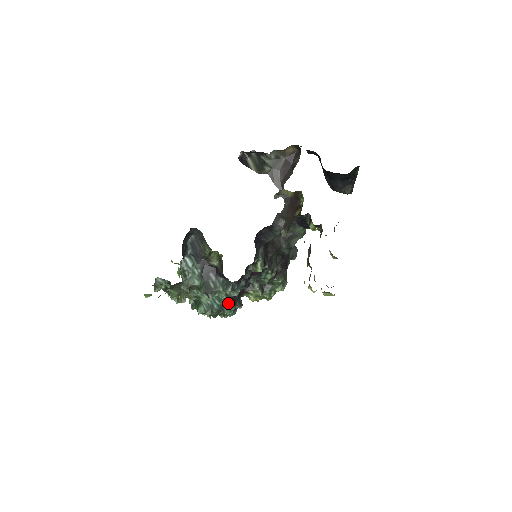
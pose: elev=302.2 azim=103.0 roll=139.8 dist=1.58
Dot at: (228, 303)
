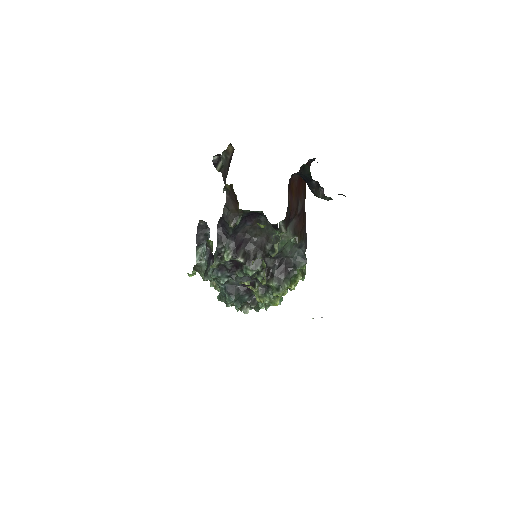
Dot at: (226, 292)
